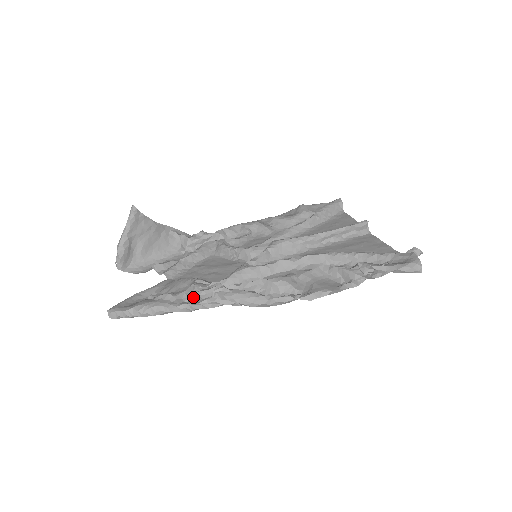
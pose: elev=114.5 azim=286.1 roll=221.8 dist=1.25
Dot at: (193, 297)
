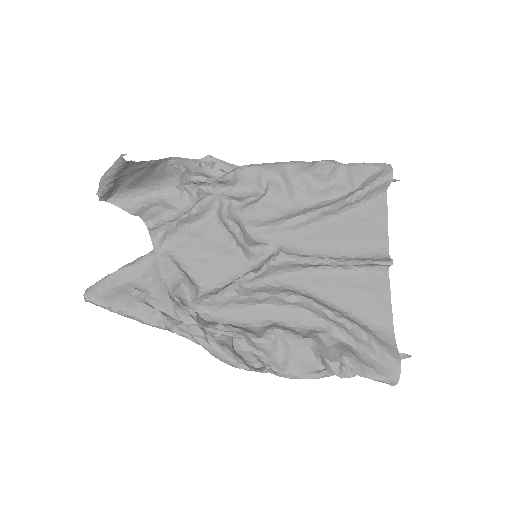
Dot at: (172, 322)
